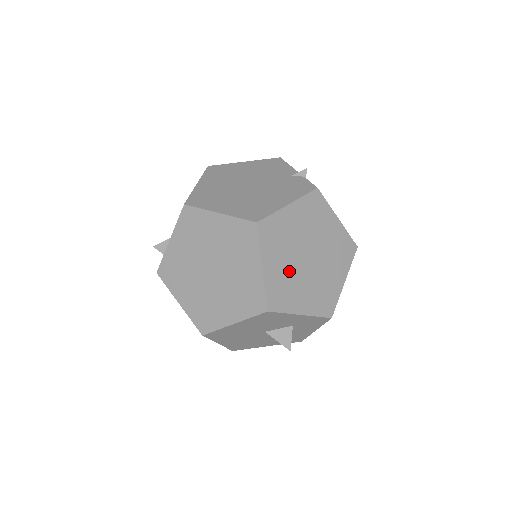
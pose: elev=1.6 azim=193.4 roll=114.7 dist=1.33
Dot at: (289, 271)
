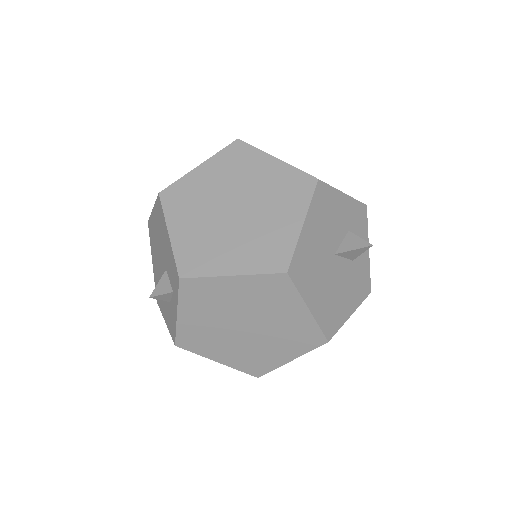
Dot at: occluded
